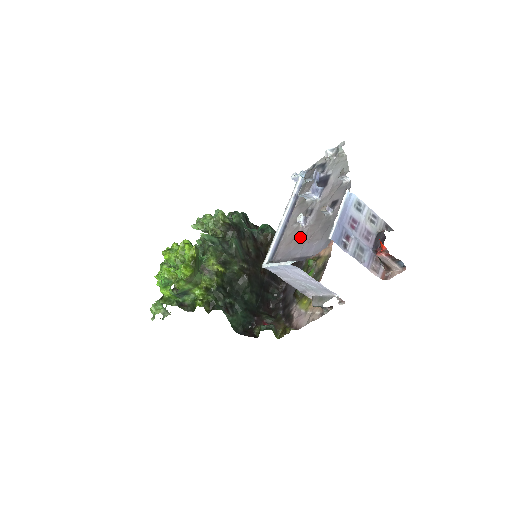
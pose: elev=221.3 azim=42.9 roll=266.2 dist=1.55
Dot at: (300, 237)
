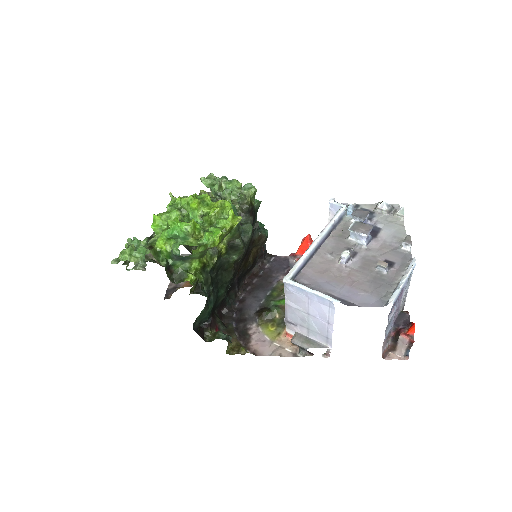
Dot at: (337, 274)
